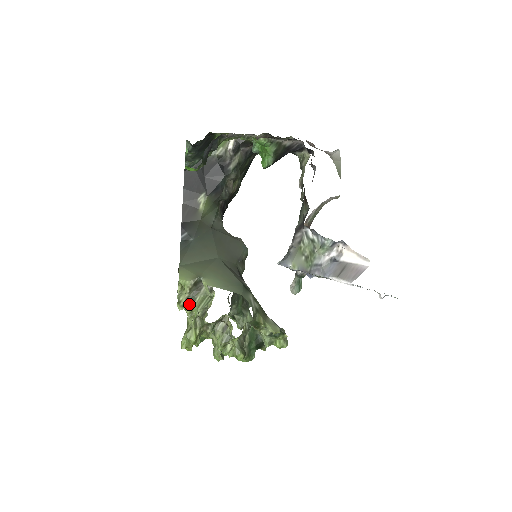
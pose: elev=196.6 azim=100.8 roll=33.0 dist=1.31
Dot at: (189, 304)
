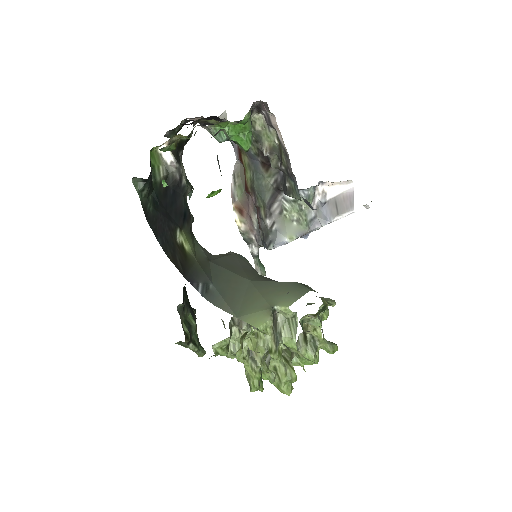
Dot at: (278, 344)
